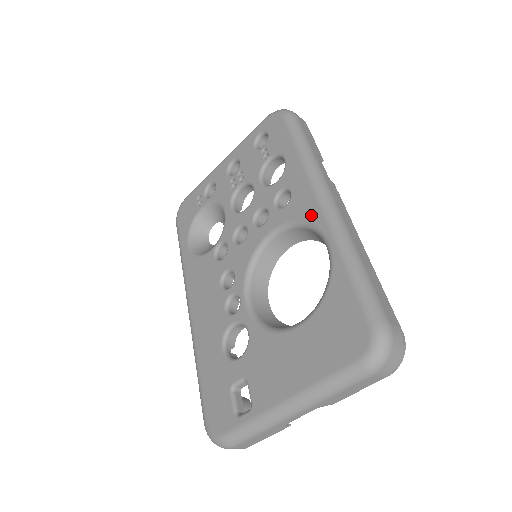
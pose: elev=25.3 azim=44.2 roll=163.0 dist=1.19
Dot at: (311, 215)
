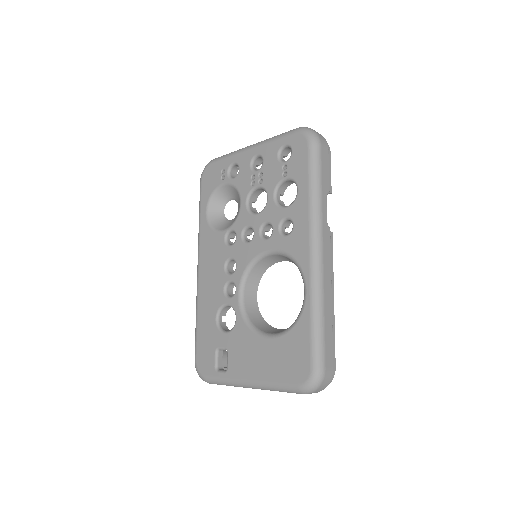
Dot at: (301, 259)
